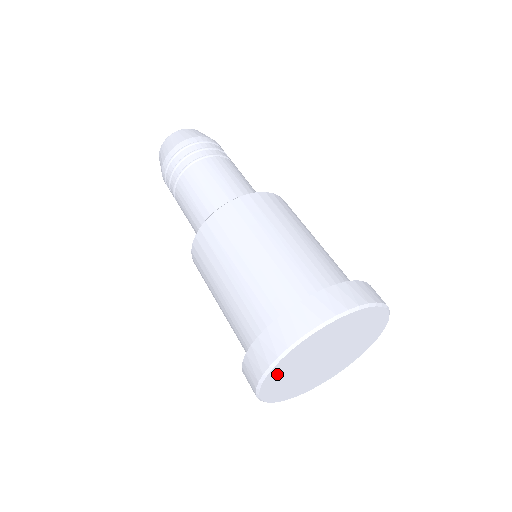
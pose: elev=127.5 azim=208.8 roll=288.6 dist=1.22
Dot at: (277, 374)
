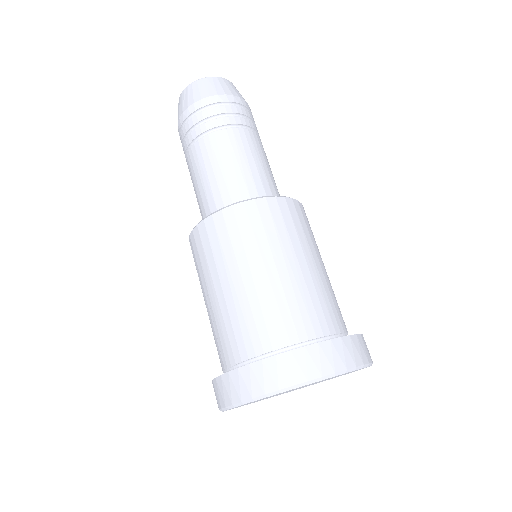
Dot at: (270, 396)
